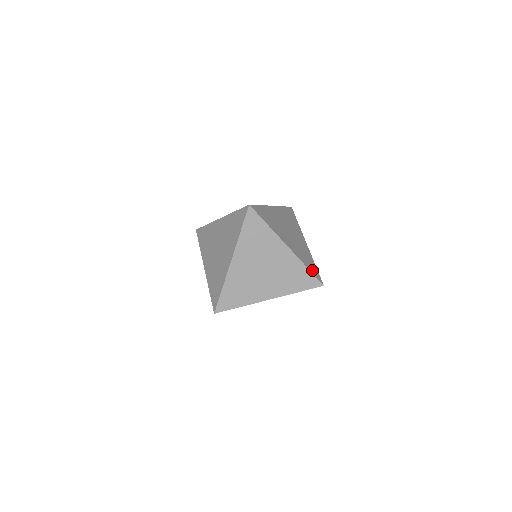
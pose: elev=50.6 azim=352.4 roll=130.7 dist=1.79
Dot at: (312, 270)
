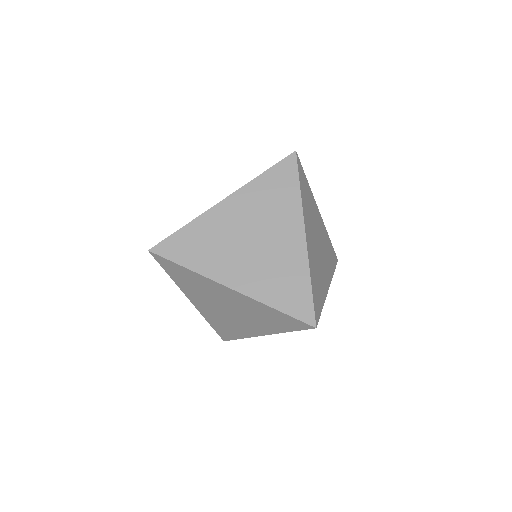
Dot at: (290, 306)
